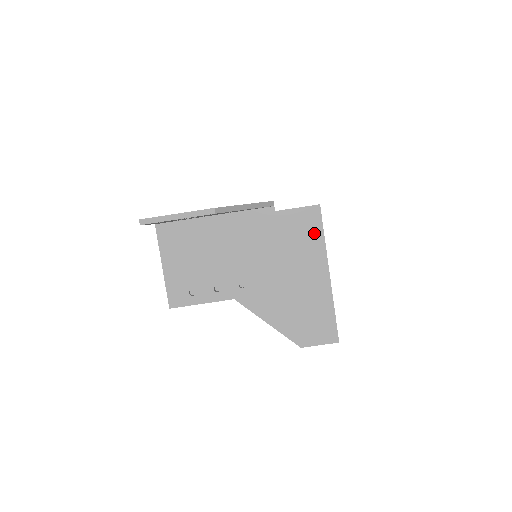
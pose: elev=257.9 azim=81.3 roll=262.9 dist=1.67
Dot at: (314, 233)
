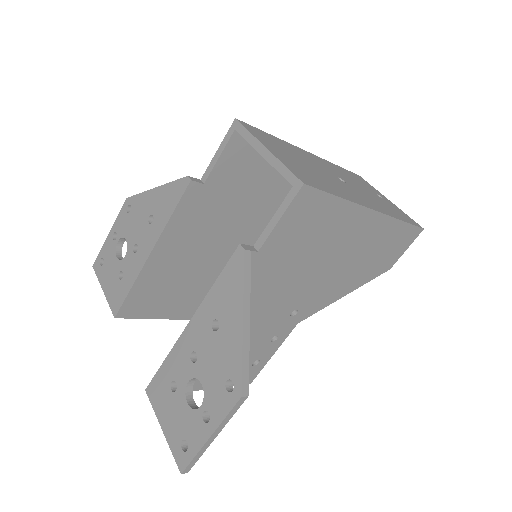
Dot at: (324, 210)
